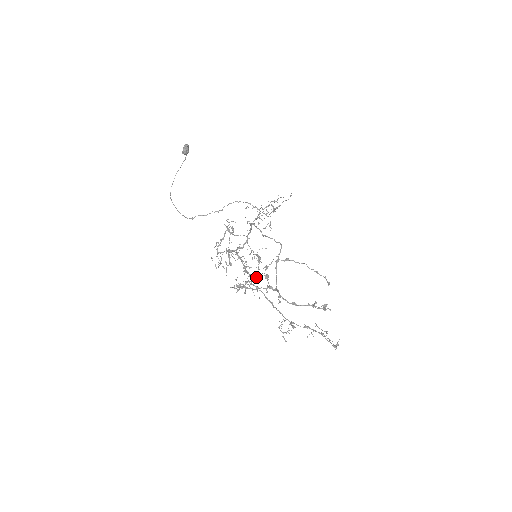
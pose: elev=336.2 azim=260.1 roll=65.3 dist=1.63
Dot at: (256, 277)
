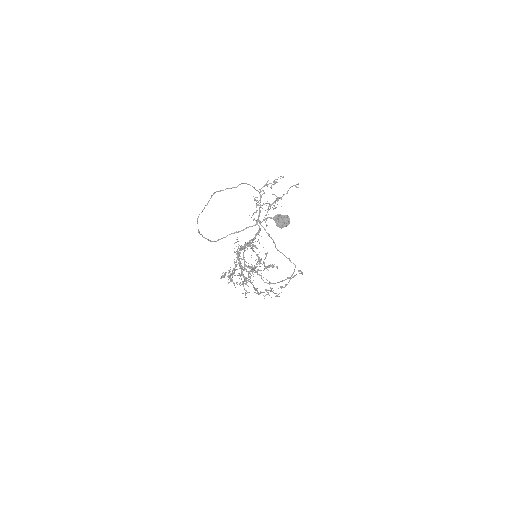
Dot at: occluded
